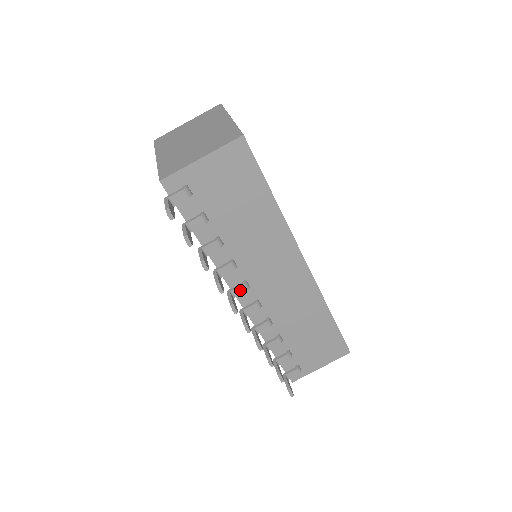
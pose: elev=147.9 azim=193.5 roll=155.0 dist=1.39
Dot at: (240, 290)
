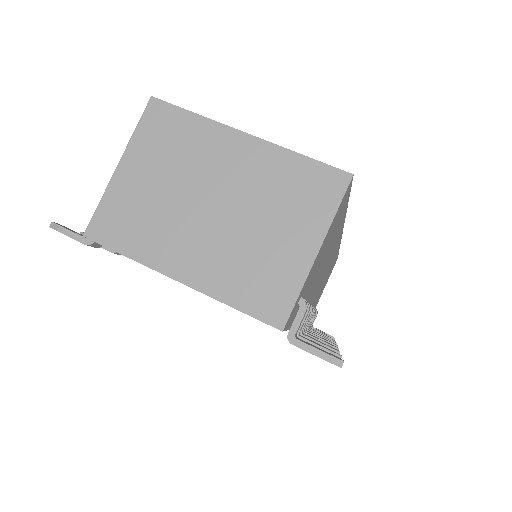
Dot at: (310, 319)
